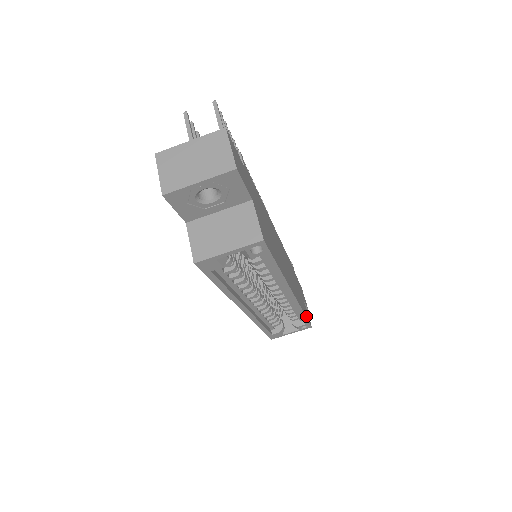
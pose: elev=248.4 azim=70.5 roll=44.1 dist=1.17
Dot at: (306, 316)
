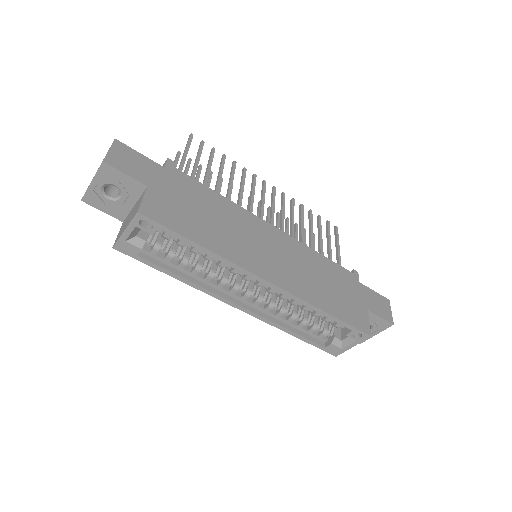
Dot at: (338, 317)
